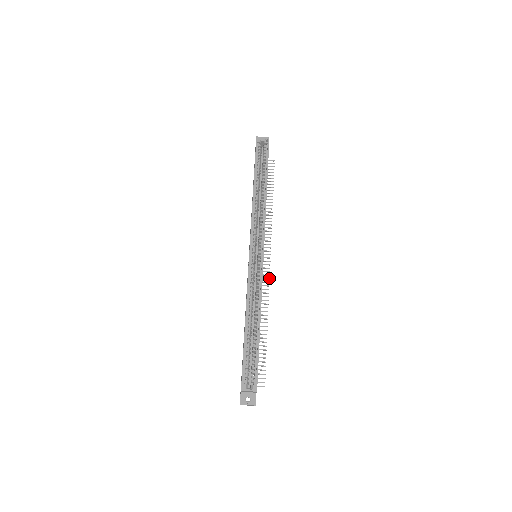
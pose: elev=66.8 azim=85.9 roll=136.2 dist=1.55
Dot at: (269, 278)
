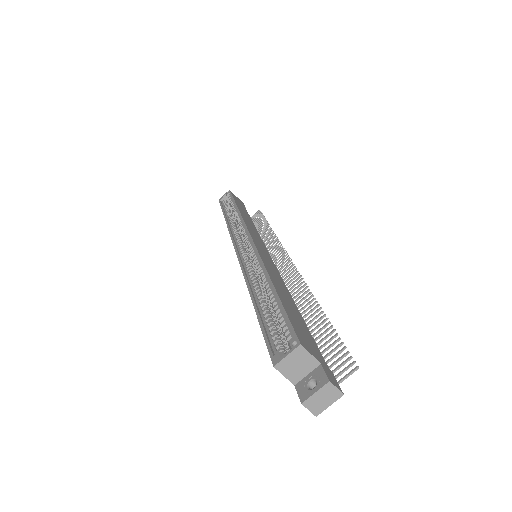
Dot at: occluded
